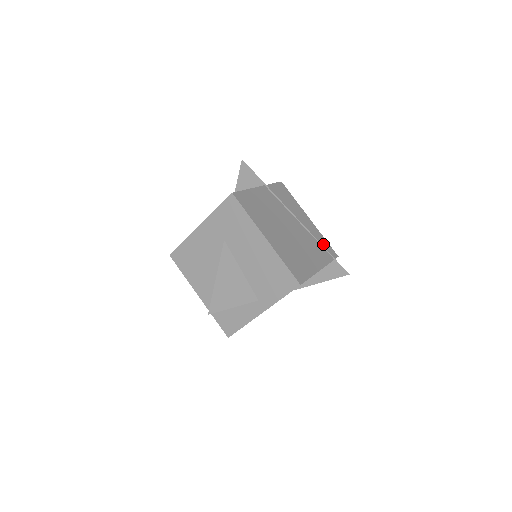
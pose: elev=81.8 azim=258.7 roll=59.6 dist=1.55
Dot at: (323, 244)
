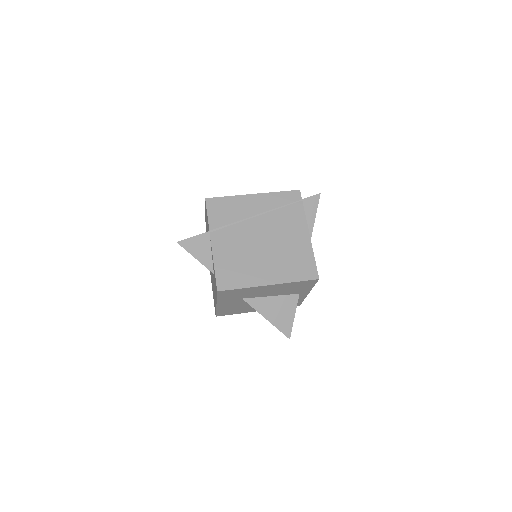
Dot at: (284, 201)
